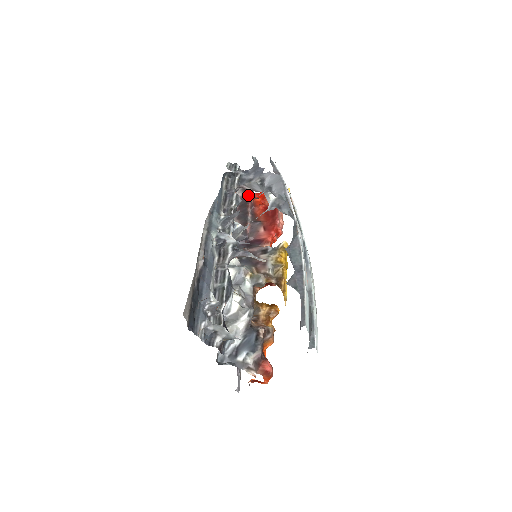
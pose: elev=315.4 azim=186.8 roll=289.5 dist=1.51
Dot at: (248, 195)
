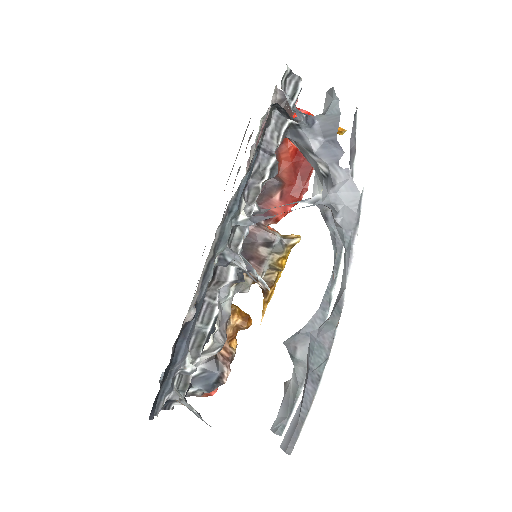
Dot at: occluded
